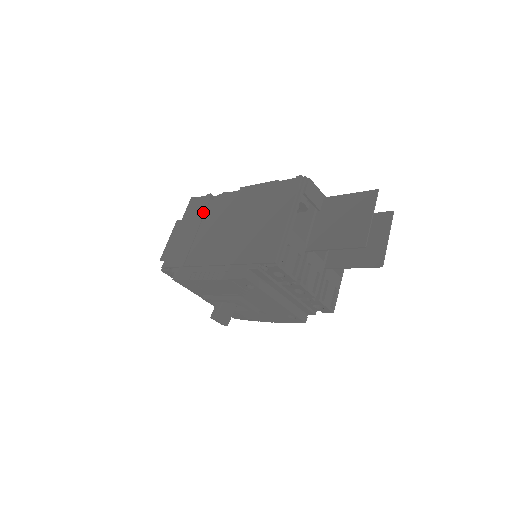
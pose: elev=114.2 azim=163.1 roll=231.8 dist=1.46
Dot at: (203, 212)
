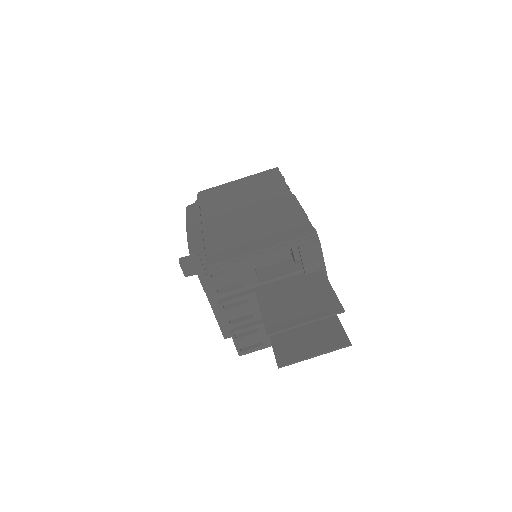
Dot at: (261, 184)
